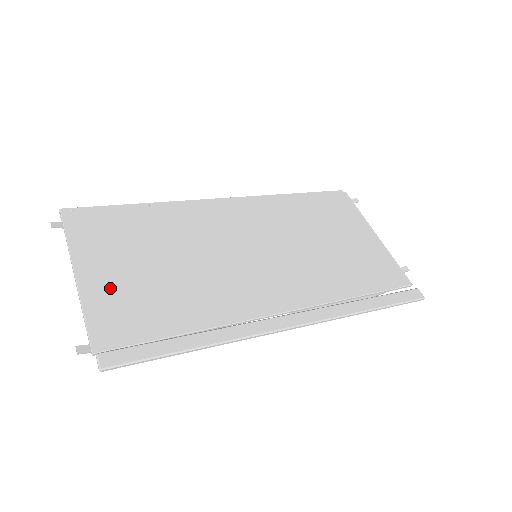
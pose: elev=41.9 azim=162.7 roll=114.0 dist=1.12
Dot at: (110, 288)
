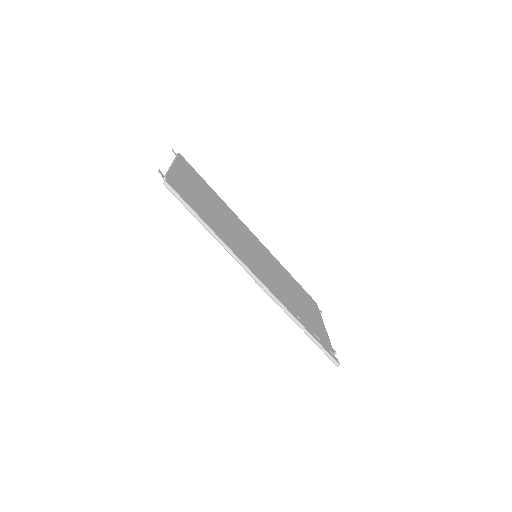
Dot at: (185, 181)
